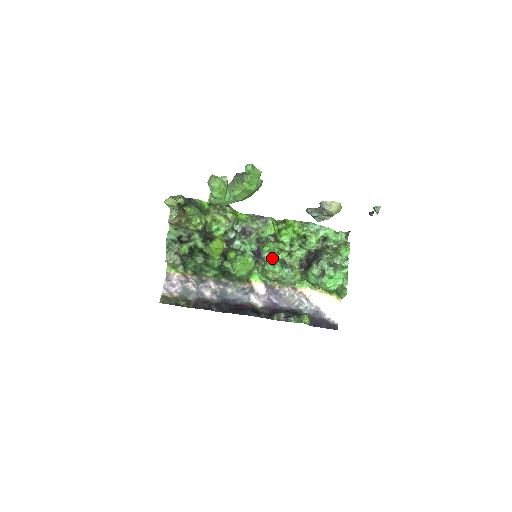
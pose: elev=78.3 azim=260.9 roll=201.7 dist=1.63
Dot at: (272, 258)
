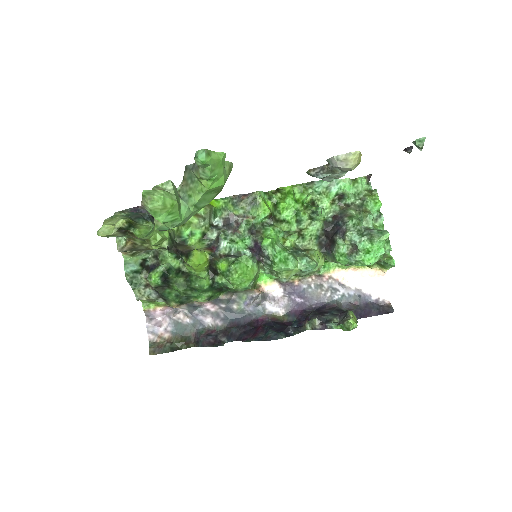
Dot at: (279, 252)
